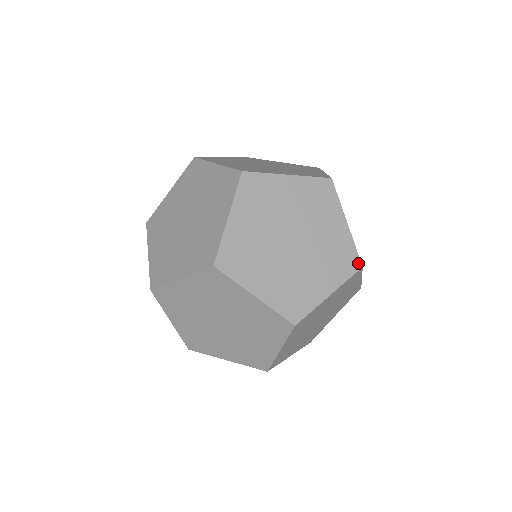
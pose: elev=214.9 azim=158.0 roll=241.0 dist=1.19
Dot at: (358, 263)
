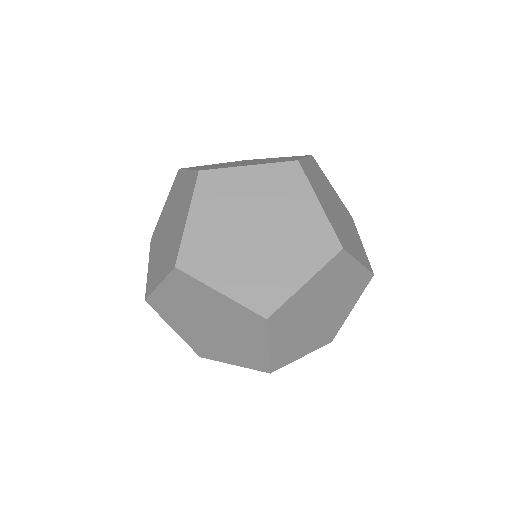
Dot at: (351, 216)
